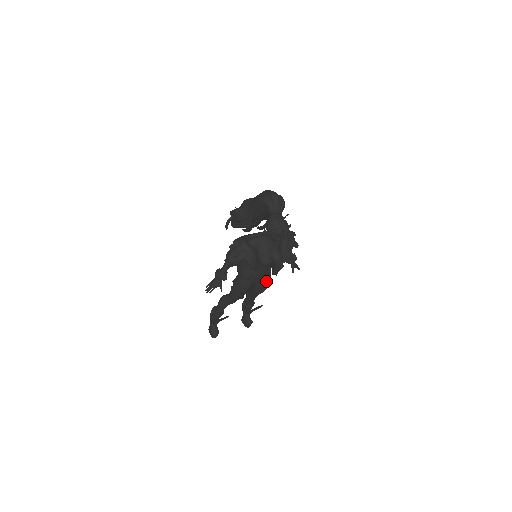
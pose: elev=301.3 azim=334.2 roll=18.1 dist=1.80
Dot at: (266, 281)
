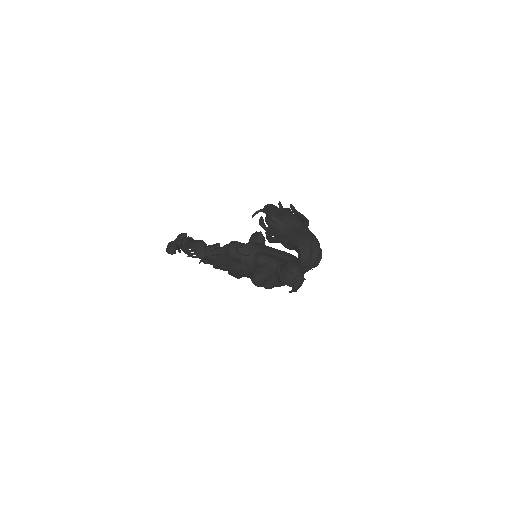
Dot at: occluded
